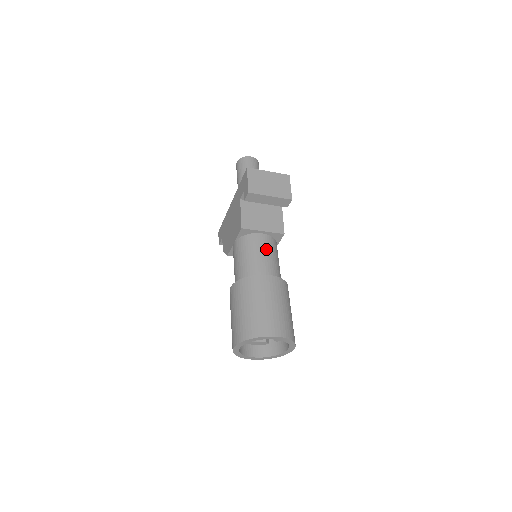
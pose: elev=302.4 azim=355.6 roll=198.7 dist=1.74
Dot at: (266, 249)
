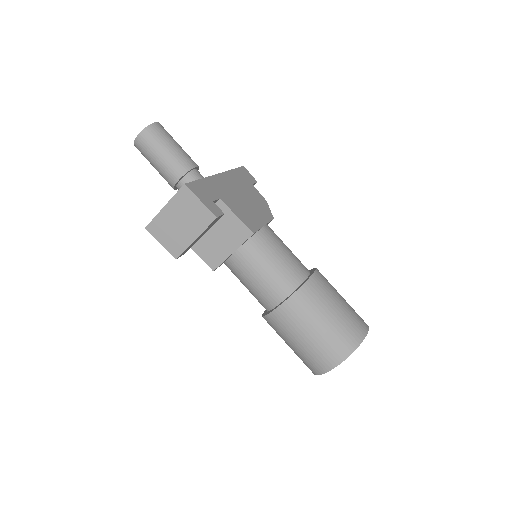
Dot at: (254, 268)
